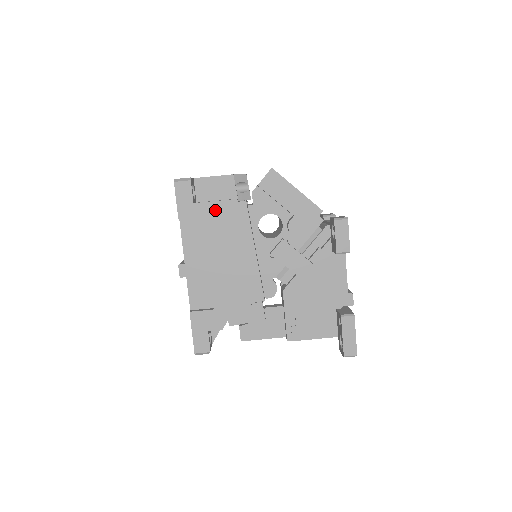
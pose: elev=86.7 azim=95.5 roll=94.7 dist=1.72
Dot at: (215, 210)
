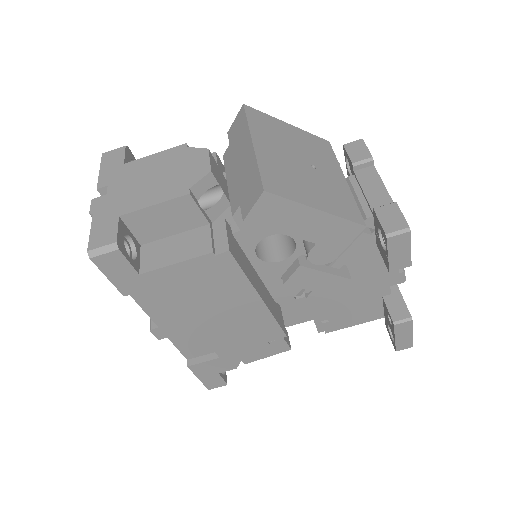
Dot at: (180, 273)
